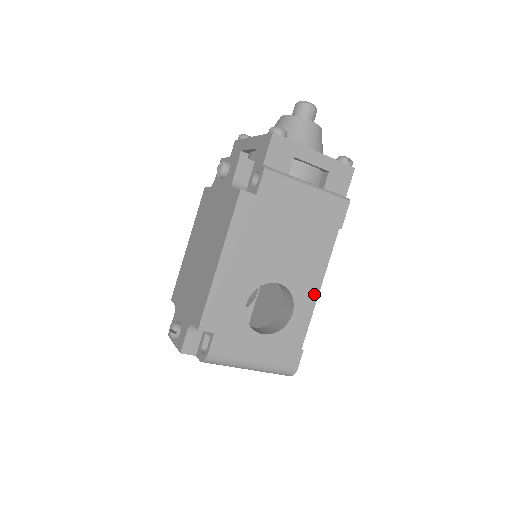
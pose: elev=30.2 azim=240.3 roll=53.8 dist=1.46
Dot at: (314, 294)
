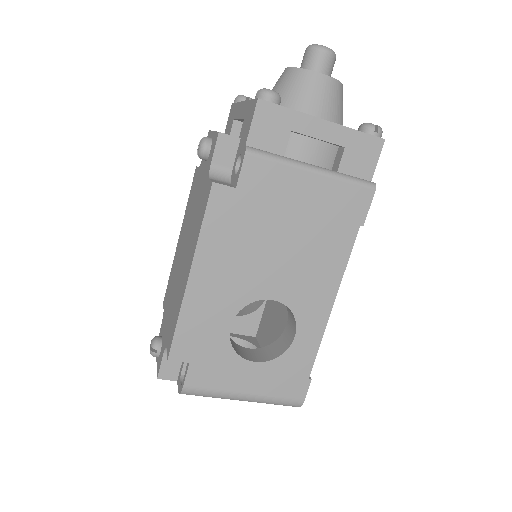
Dot at: (325, 311)
